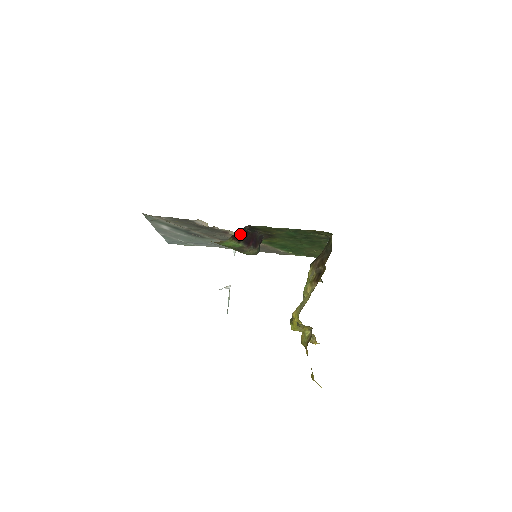
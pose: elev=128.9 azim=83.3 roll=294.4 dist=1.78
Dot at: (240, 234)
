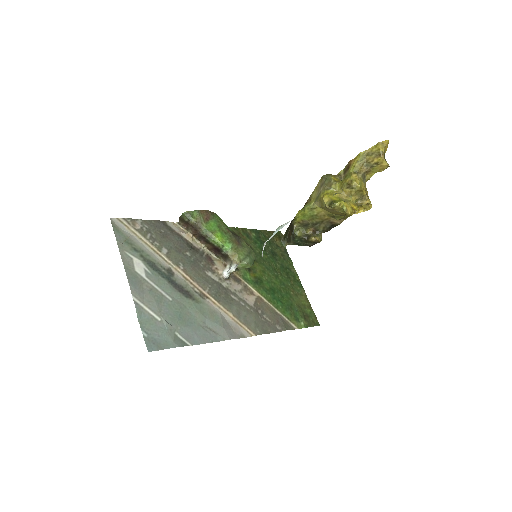
Dot at: occluded
